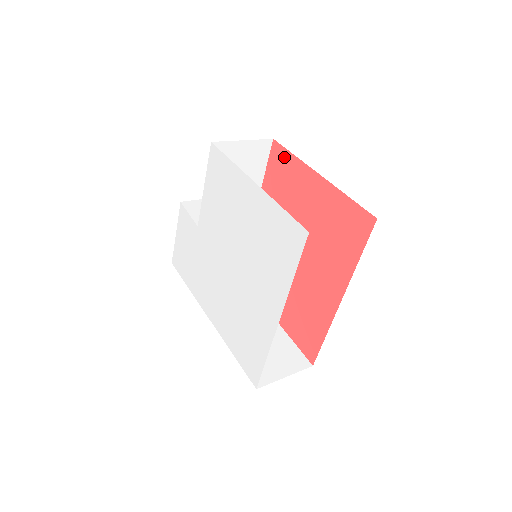
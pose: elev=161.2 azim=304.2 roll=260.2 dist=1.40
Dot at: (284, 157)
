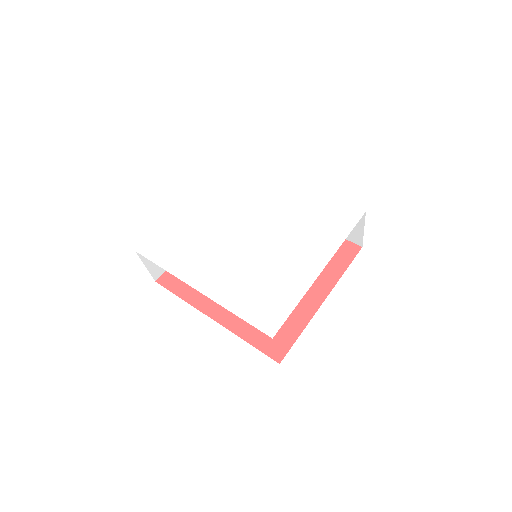
Dot at: occluded
